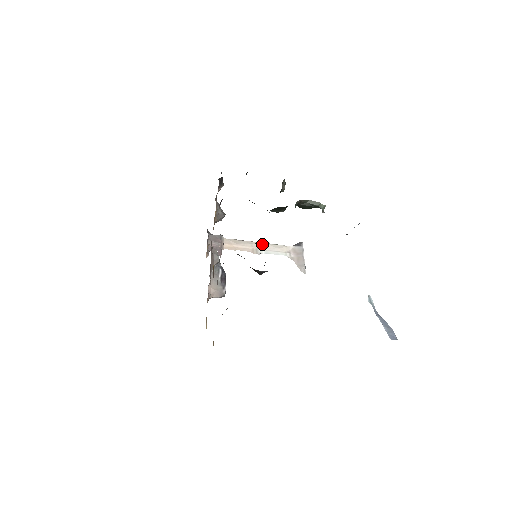
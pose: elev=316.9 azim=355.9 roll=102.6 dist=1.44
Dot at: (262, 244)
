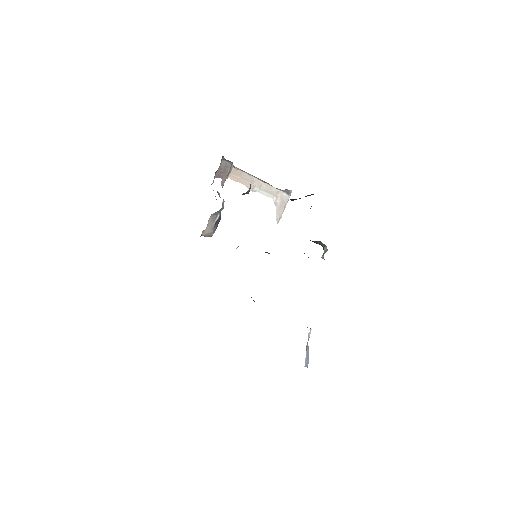
Dot at: occluded
